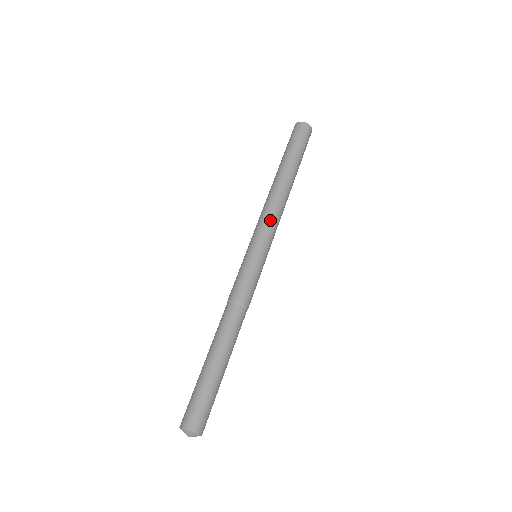
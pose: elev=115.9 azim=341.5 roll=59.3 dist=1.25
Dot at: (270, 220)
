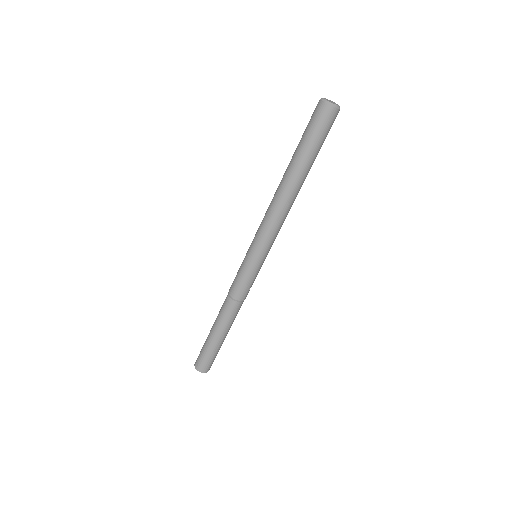
Dot at: (265, 228)
